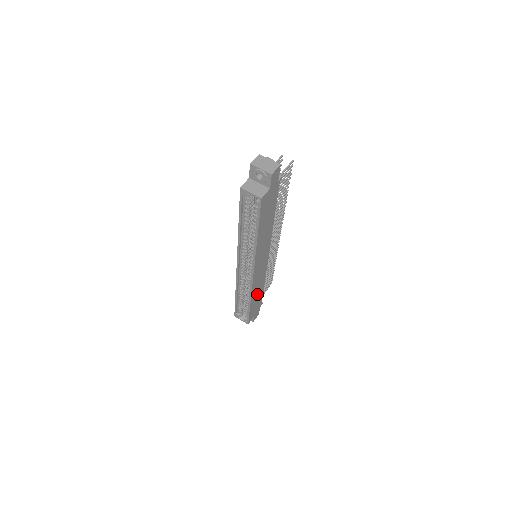
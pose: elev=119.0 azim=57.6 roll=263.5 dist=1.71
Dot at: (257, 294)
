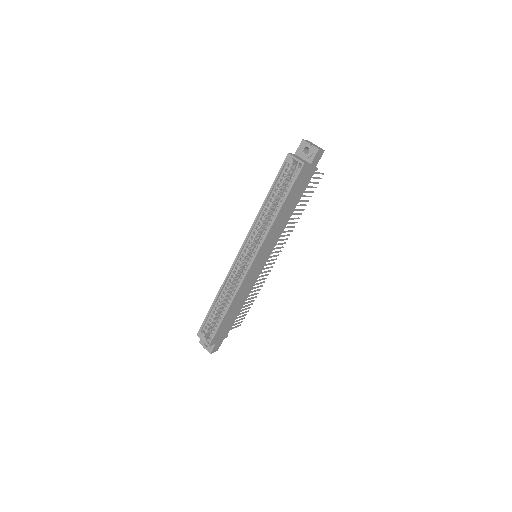
Dot at: (235, 307)
